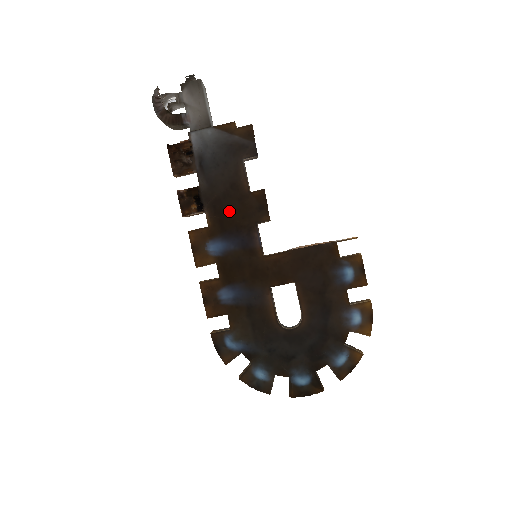
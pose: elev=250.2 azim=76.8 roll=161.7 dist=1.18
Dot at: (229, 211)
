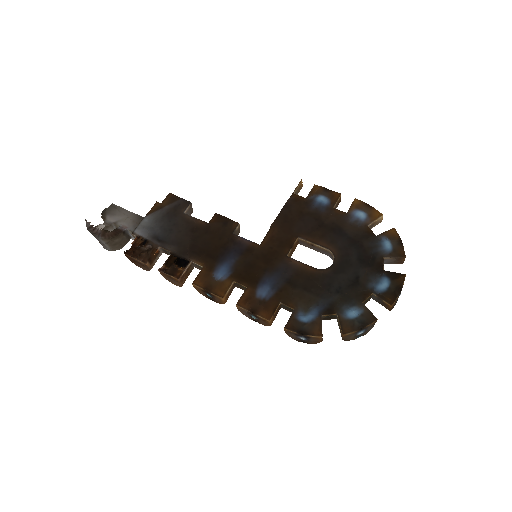
Dot at: (207, 245)
